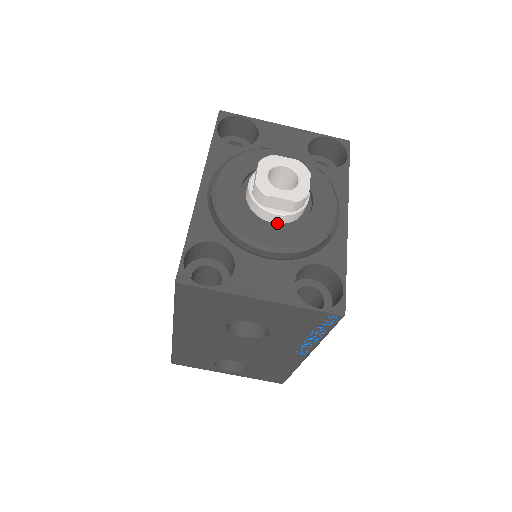
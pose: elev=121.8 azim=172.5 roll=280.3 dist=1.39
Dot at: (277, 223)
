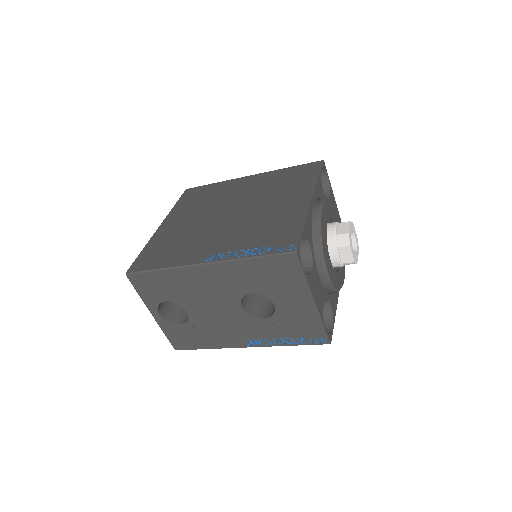
Dot at: occluded
